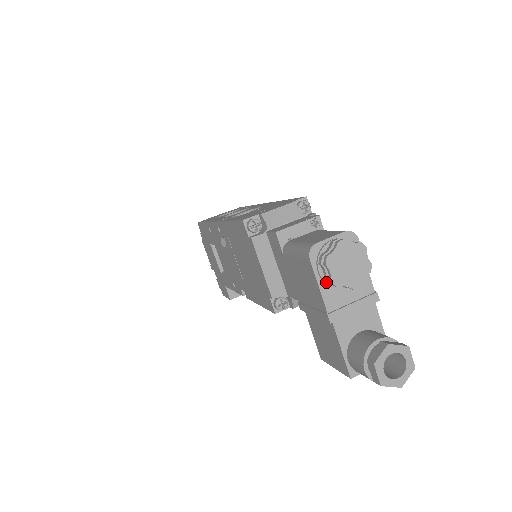
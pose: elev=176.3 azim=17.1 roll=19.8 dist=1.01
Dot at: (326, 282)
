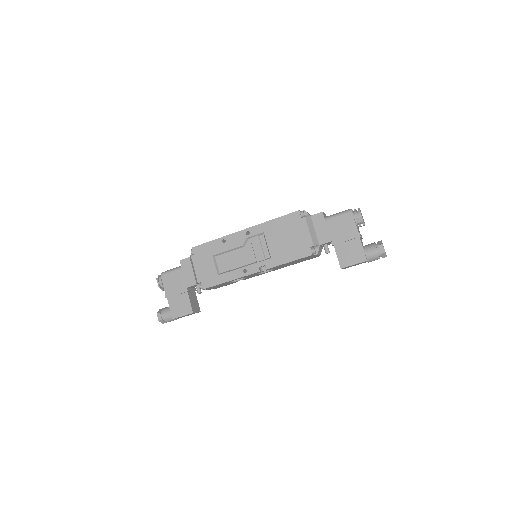
Dot at: (358, 221)
